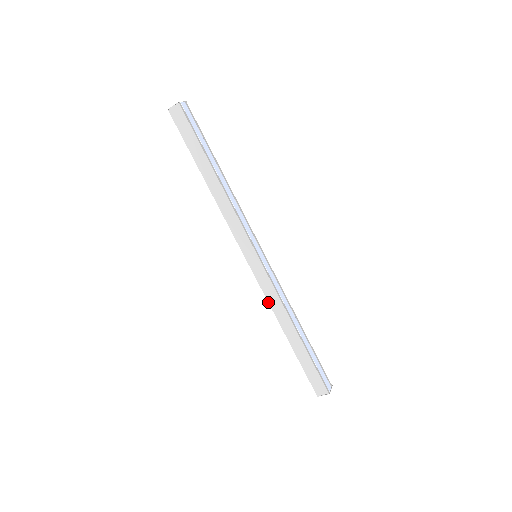
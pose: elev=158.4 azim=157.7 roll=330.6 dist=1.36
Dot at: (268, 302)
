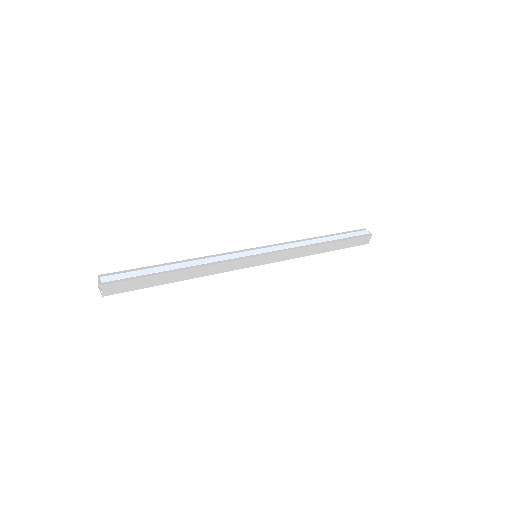
Dot at: occluded
